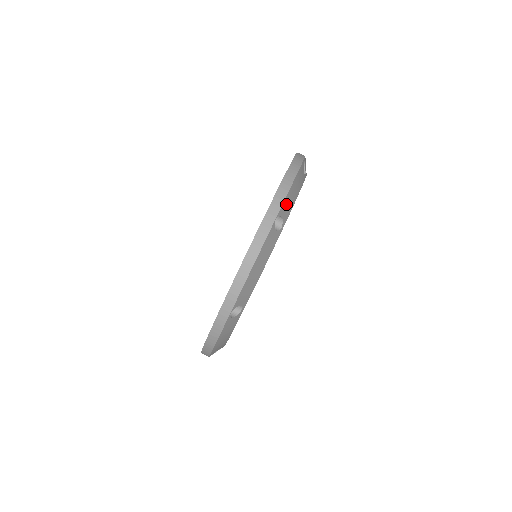
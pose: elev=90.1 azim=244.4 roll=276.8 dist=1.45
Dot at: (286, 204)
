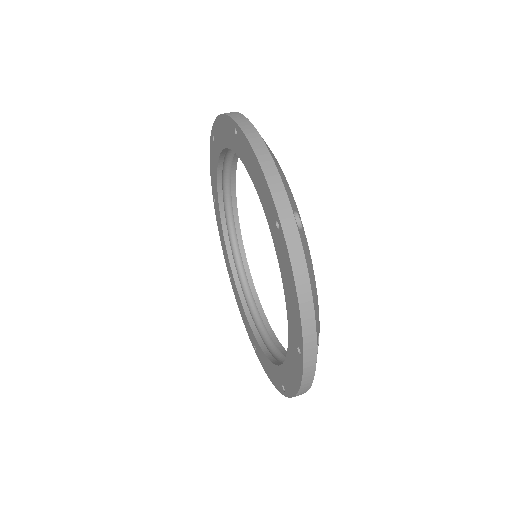
Dot at: (287, 191)
